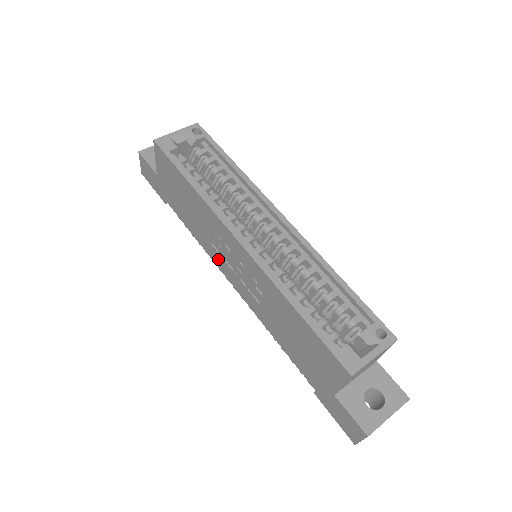
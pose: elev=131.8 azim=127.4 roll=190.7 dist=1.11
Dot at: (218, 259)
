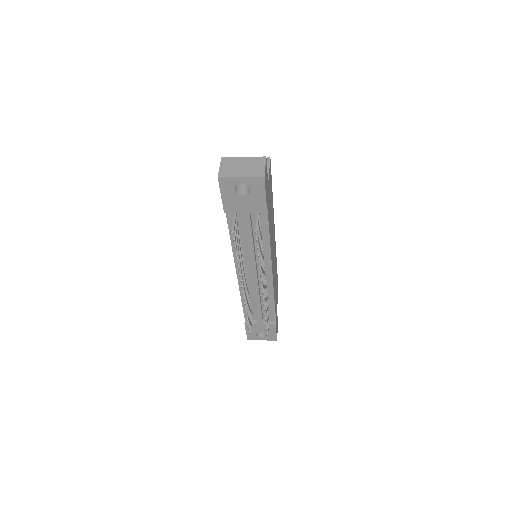
Dot at: occluded
